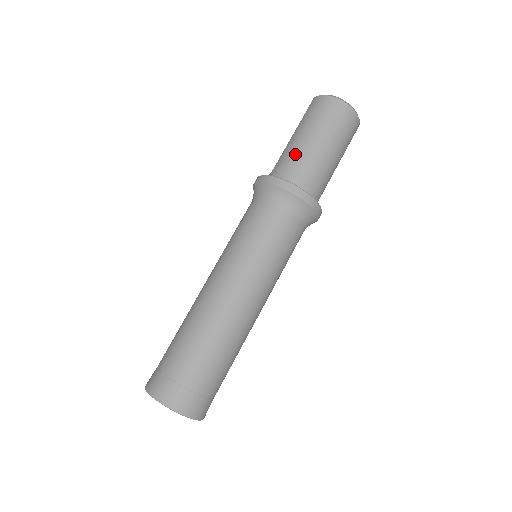
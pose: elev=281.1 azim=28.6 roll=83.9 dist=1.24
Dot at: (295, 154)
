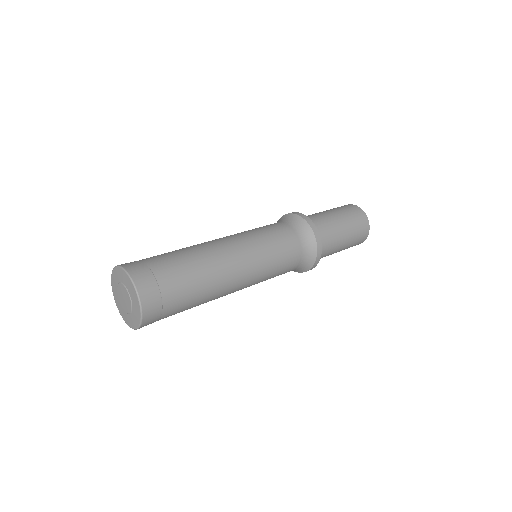
Dot at: occluded
